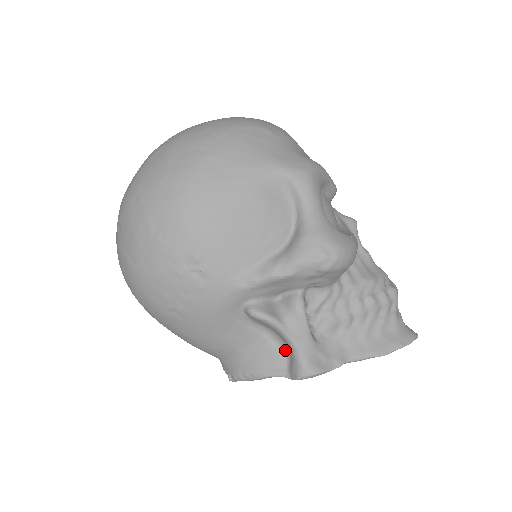
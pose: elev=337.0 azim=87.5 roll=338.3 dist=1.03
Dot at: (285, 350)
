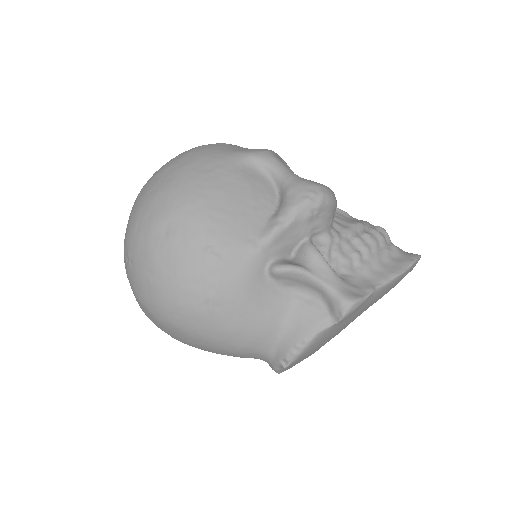
Dot at: (320, 300)
